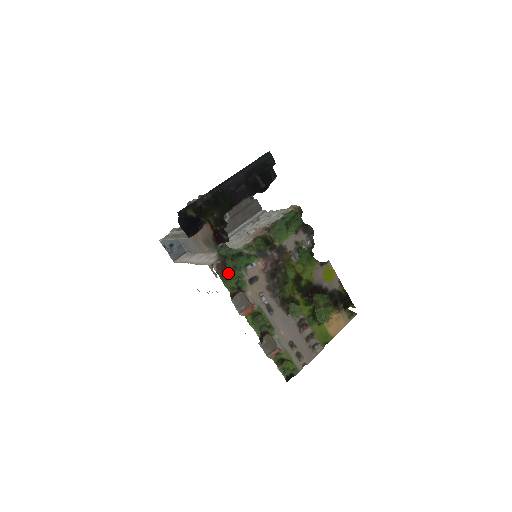
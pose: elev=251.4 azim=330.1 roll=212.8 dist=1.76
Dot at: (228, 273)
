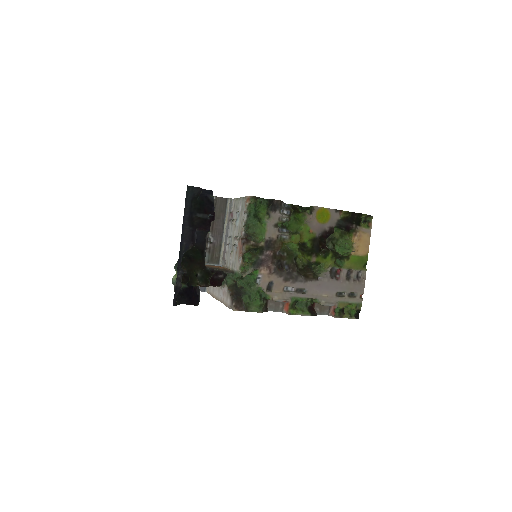
Dot at: (248, 295)
